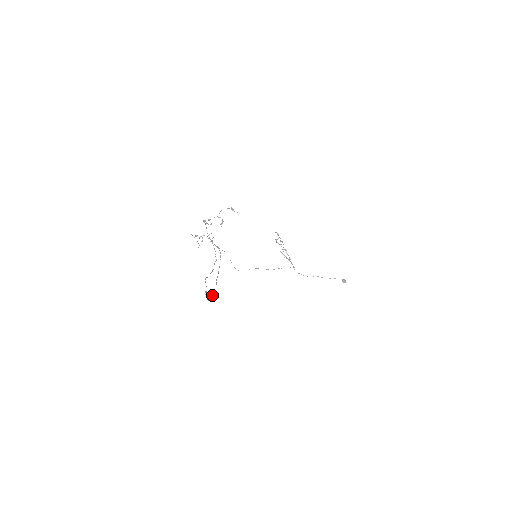
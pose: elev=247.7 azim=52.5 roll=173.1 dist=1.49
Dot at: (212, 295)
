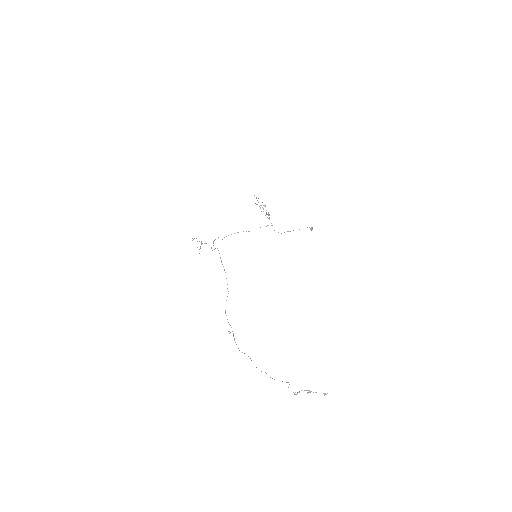
Dot at: occluded
